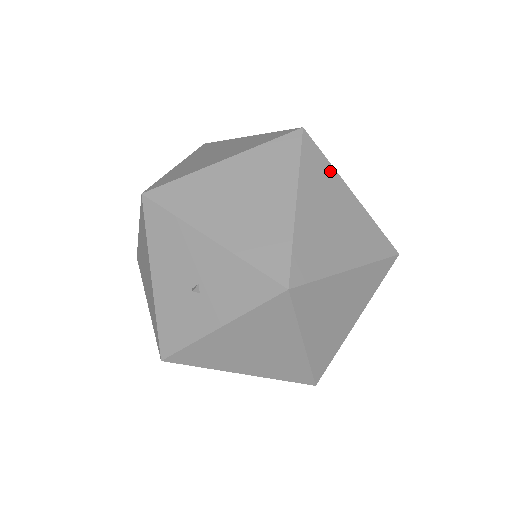
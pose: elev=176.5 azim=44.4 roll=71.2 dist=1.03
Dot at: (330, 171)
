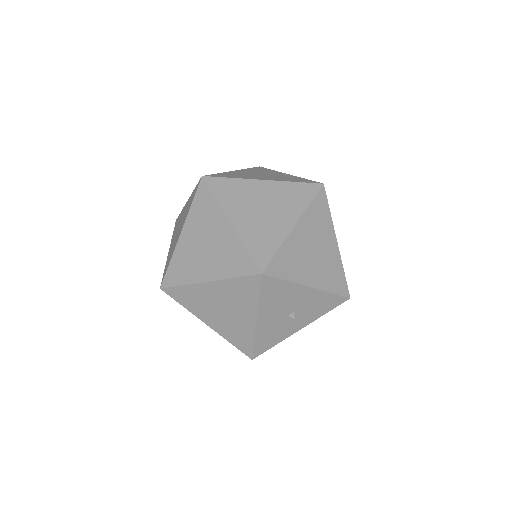
Dot at: occluded
